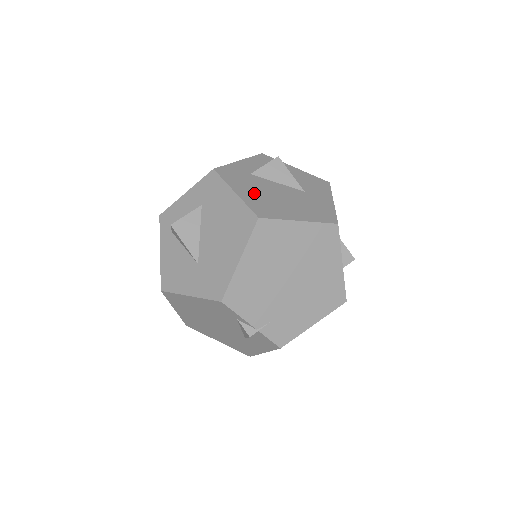
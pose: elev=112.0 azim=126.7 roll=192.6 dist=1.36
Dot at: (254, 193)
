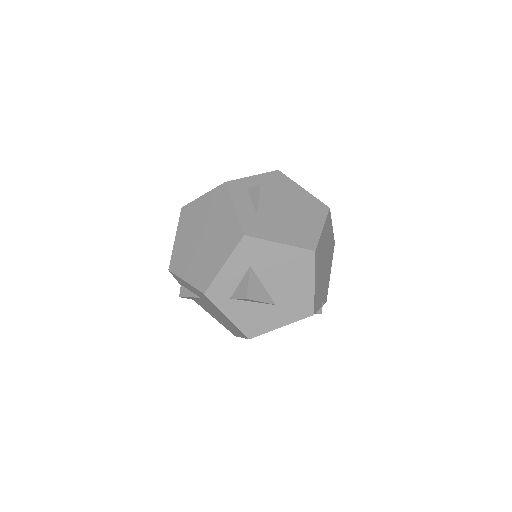
Dot at: (284, 232)
